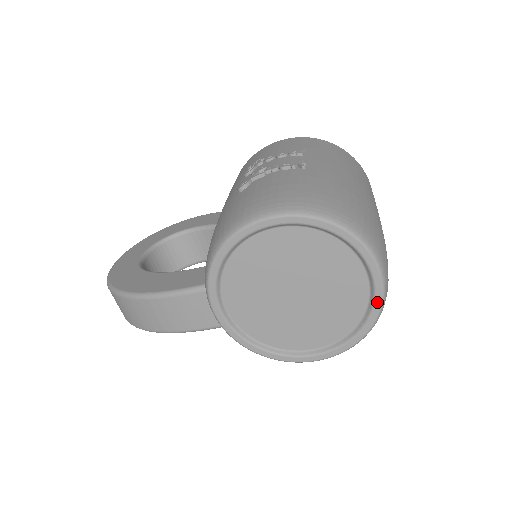
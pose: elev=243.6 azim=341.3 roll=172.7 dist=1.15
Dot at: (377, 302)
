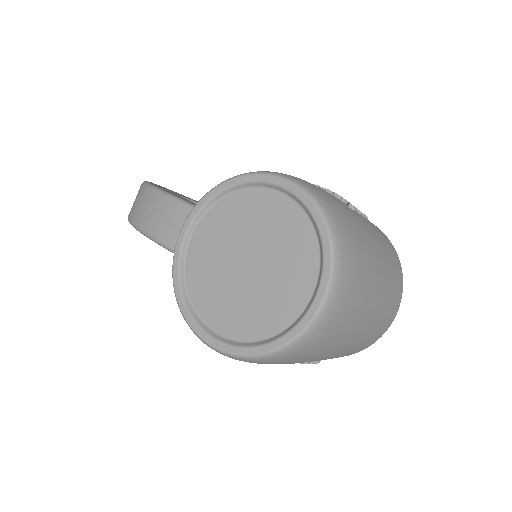
Dot at: (300, 326)
